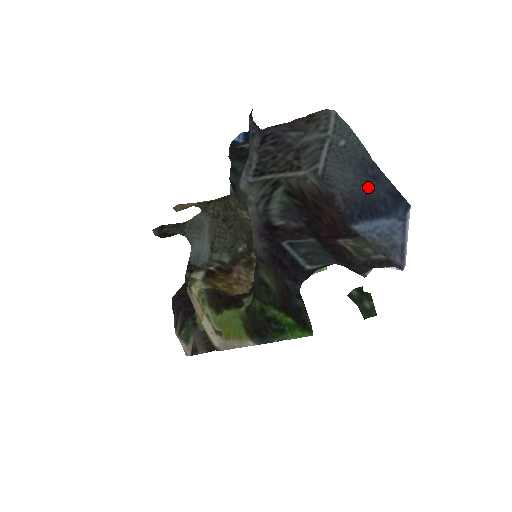
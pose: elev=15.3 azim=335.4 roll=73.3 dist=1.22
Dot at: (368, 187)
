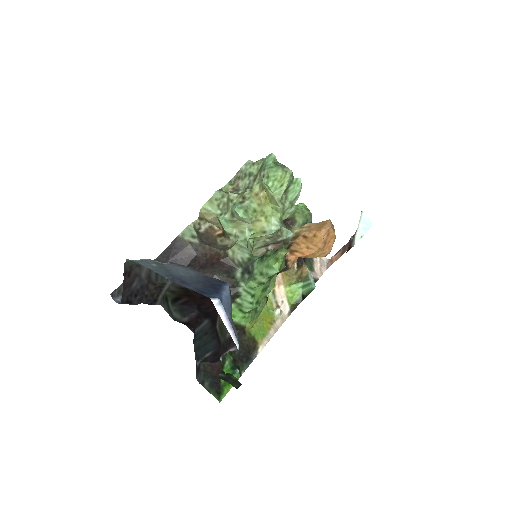
Dot at: (192, 281)
